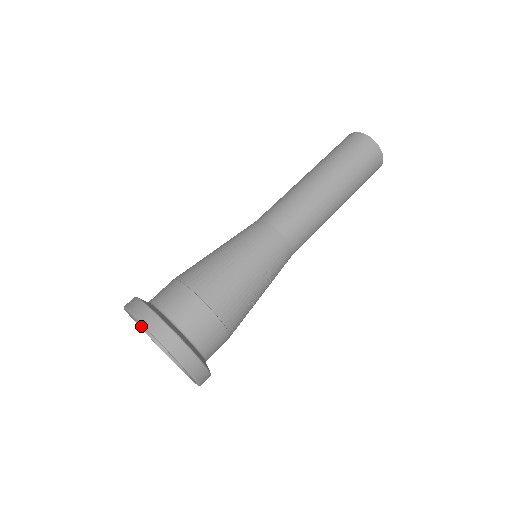
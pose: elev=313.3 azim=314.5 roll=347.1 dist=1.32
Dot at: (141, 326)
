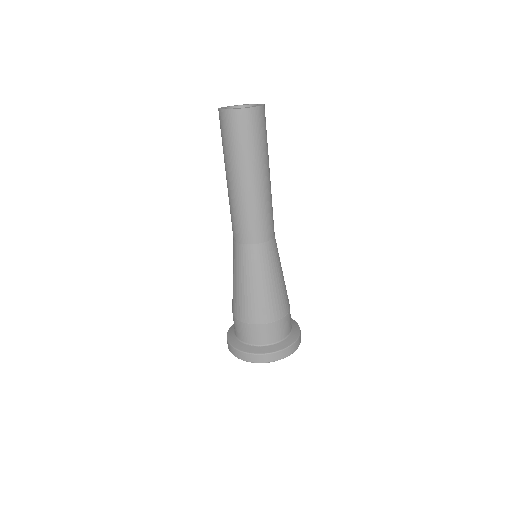
Dot at: occluded
